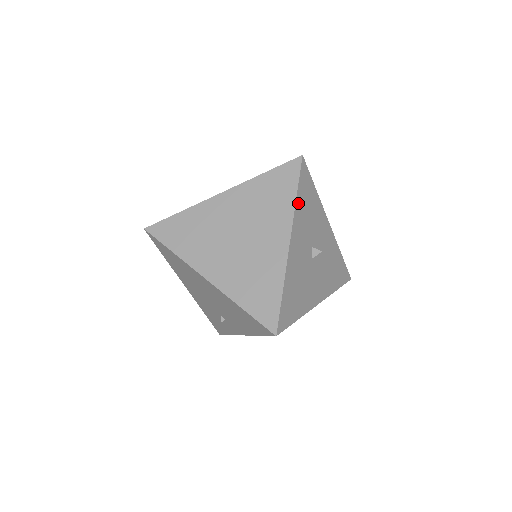
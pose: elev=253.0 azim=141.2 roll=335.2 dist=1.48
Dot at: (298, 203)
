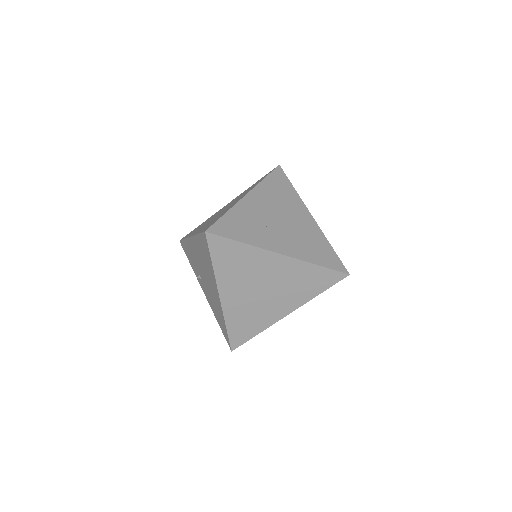
Dot at: (315, 295)
